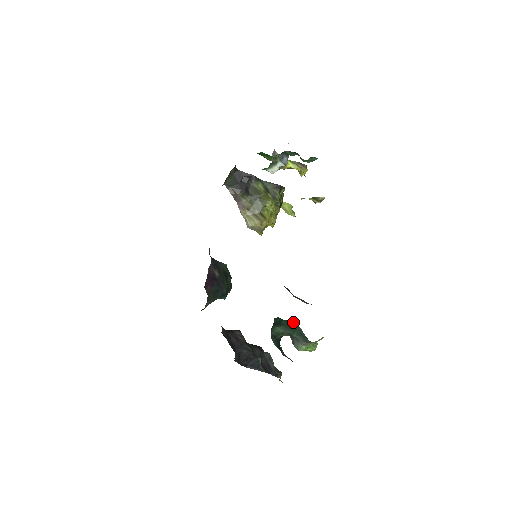
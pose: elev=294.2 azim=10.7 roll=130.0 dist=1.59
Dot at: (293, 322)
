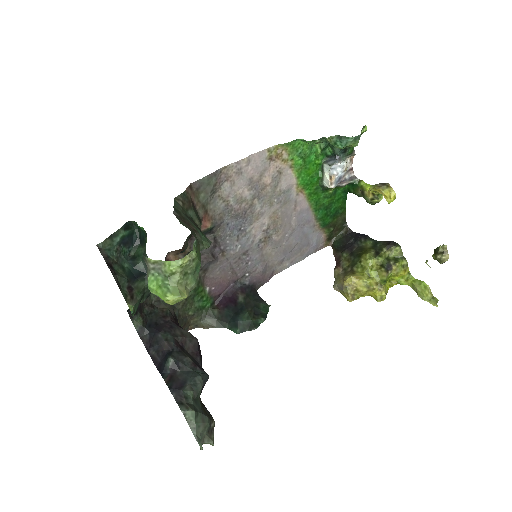
Dot at: occluded
